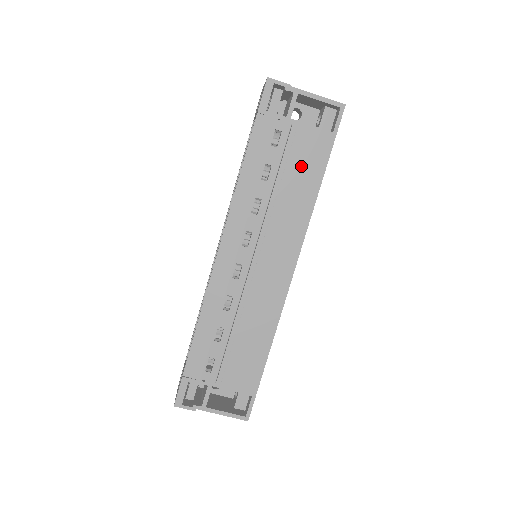
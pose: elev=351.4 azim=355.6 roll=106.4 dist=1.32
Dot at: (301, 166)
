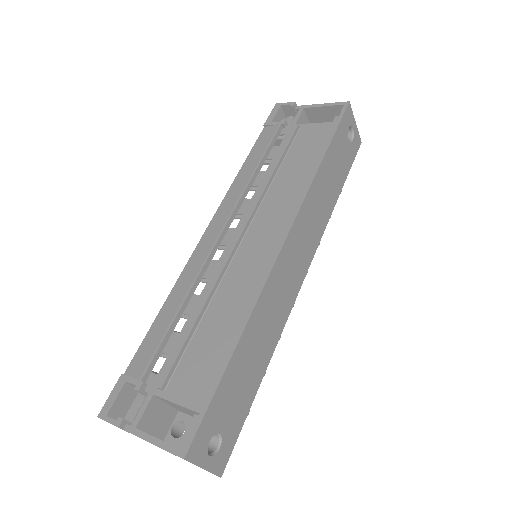
Dot at: (301, 153)
